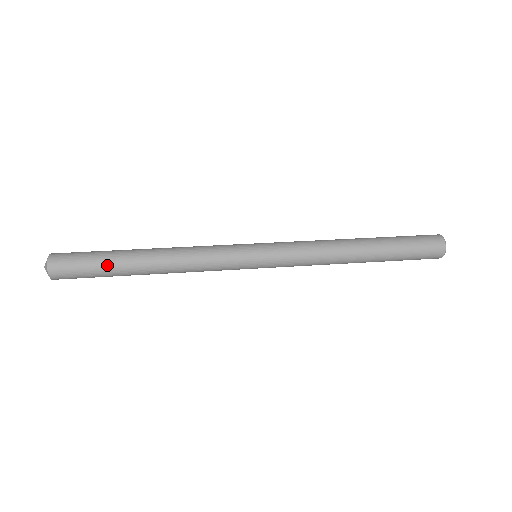
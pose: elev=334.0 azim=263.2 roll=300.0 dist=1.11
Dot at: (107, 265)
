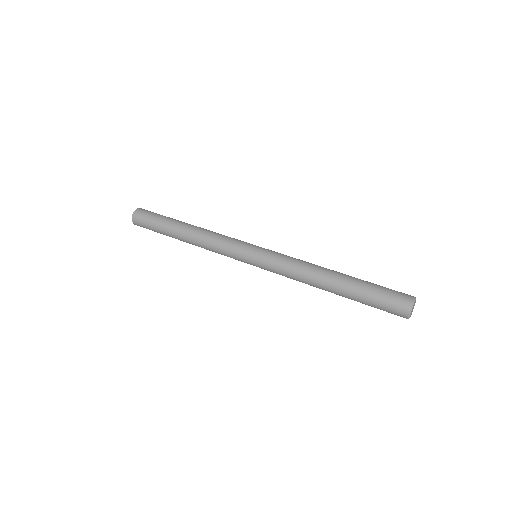
Dot at: (161, 229)
